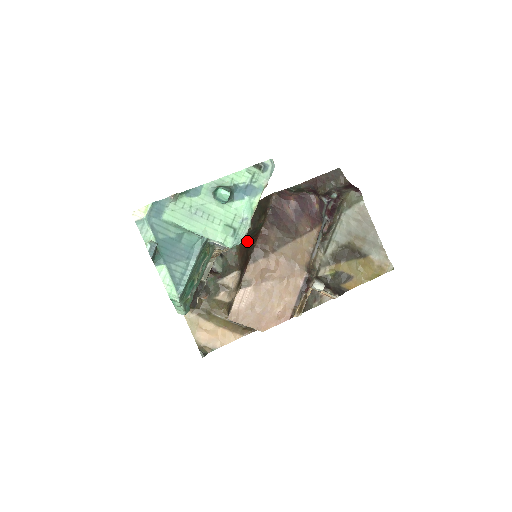
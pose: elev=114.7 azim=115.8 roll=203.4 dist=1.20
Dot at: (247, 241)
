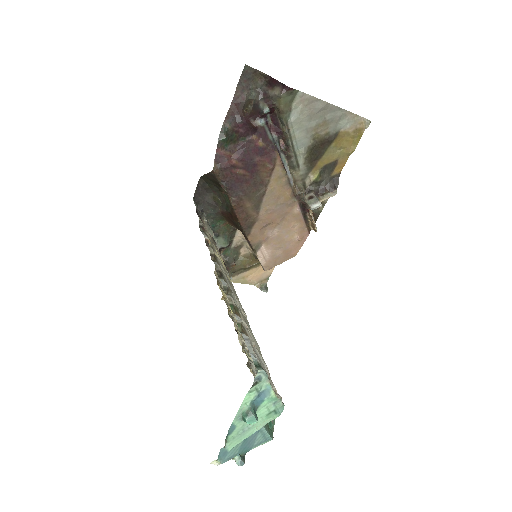
Dot at: (228, 217)
